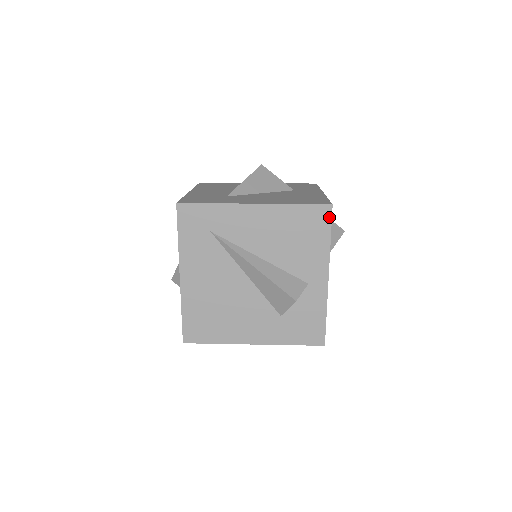
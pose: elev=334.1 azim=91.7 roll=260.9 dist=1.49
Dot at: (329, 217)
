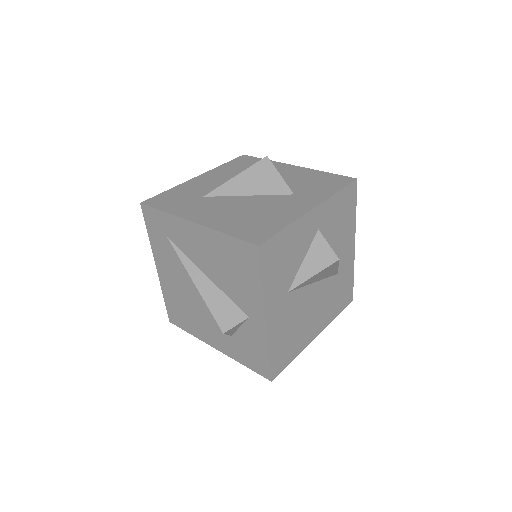
Dot at: (257, 258)
